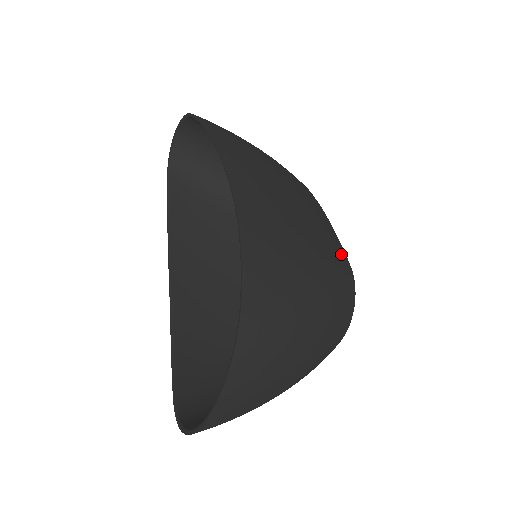
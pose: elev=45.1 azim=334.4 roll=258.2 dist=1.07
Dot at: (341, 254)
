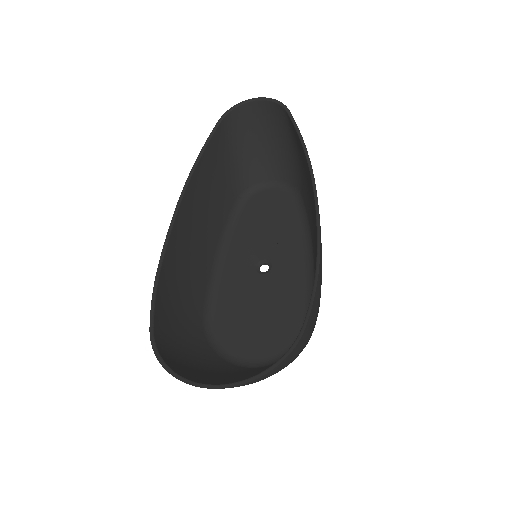
Dot at: occluded
